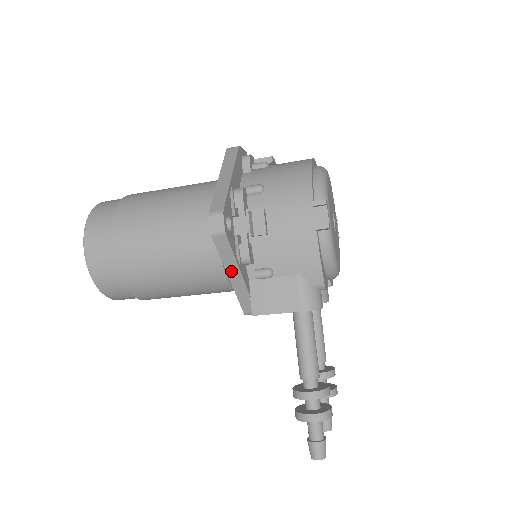
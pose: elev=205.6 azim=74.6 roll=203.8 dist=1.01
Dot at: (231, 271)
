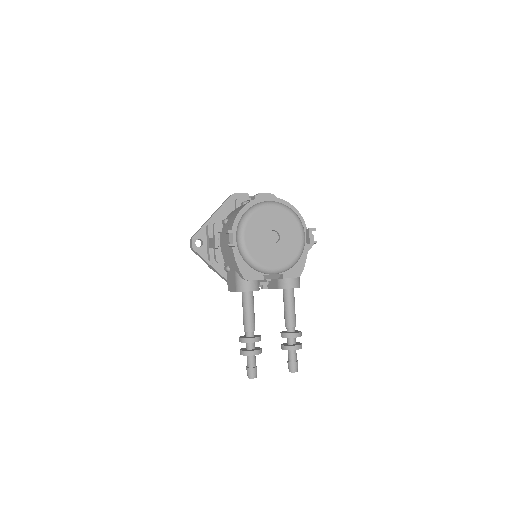
Dot at: (211, 267)
